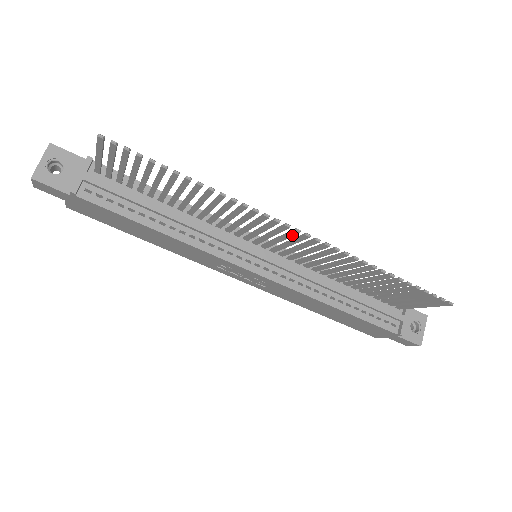
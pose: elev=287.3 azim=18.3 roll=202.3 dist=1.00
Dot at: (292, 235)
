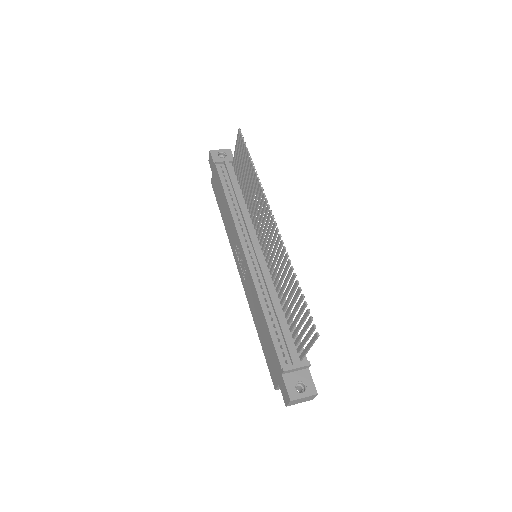
Dot at: (271, 224)
